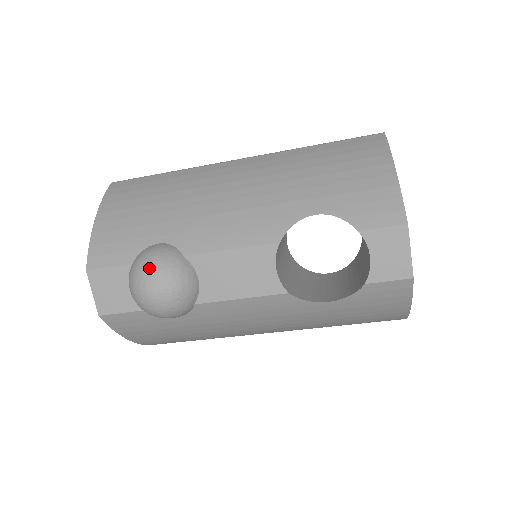
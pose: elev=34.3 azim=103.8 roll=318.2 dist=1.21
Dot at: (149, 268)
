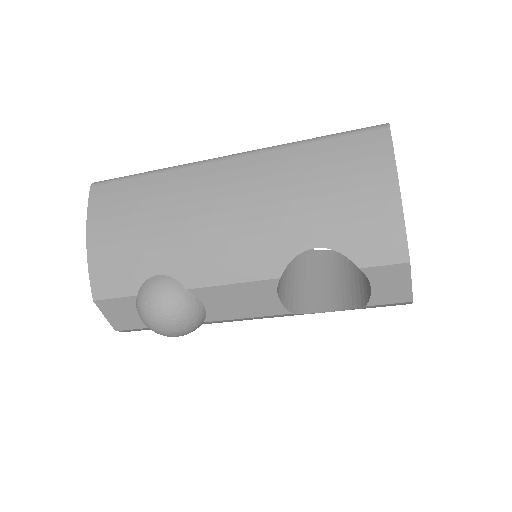
Dot at: (155, 308)
